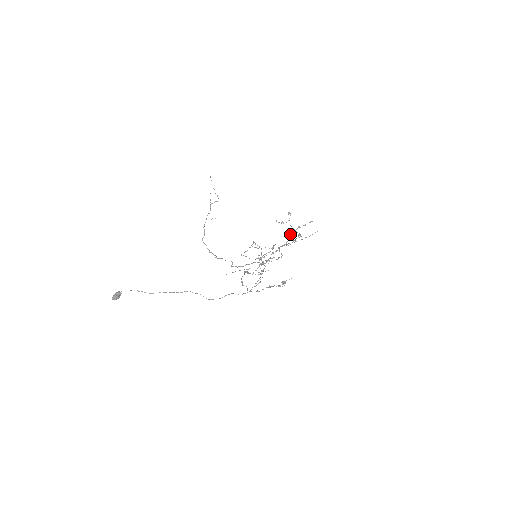
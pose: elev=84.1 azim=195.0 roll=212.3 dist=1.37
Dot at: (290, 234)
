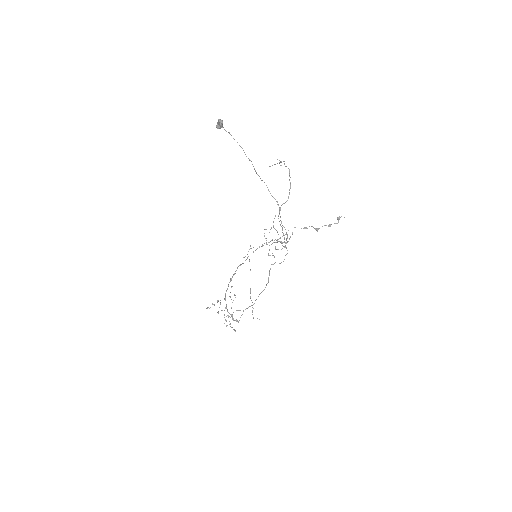
Dot at: occluded
